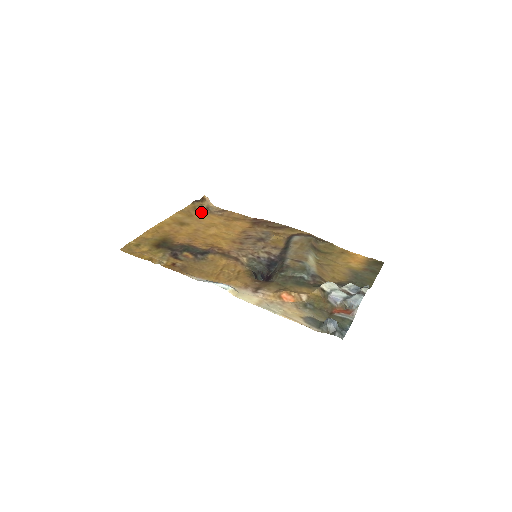
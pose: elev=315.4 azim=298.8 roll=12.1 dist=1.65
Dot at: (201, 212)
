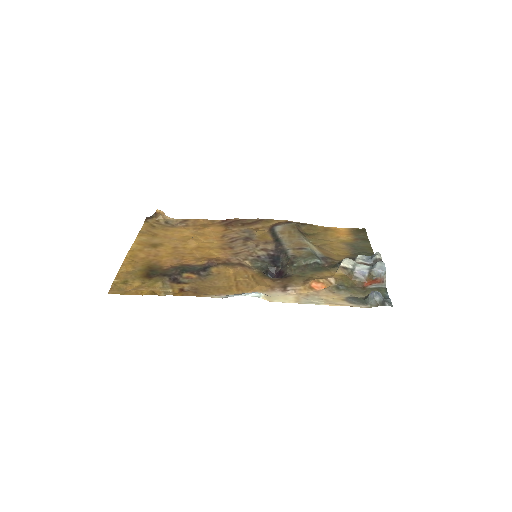
Dot at: (163, 228)
